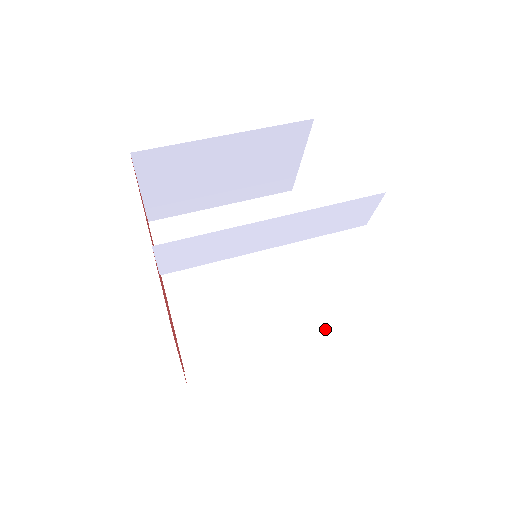
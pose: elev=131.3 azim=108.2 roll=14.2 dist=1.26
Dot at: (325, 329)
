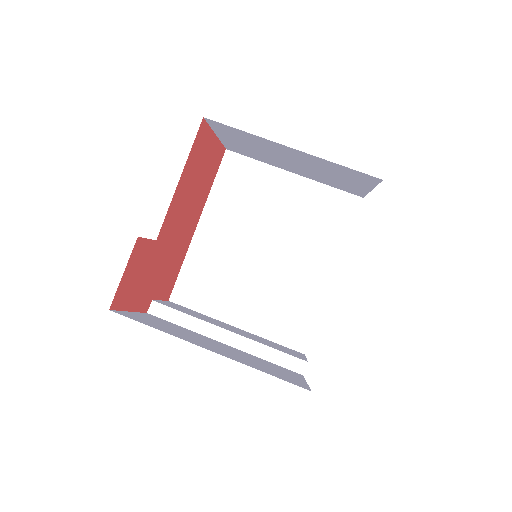
Dot at: (291, 328)
